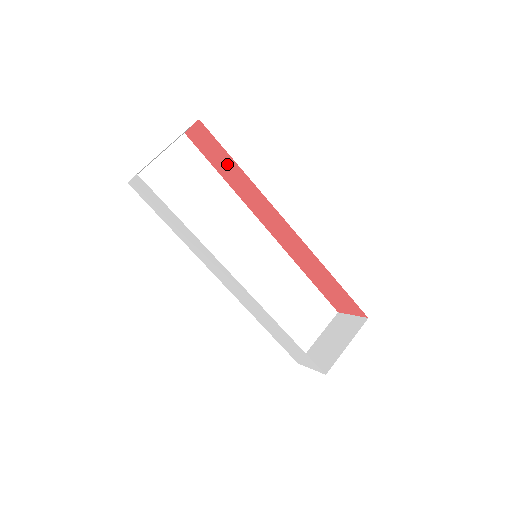
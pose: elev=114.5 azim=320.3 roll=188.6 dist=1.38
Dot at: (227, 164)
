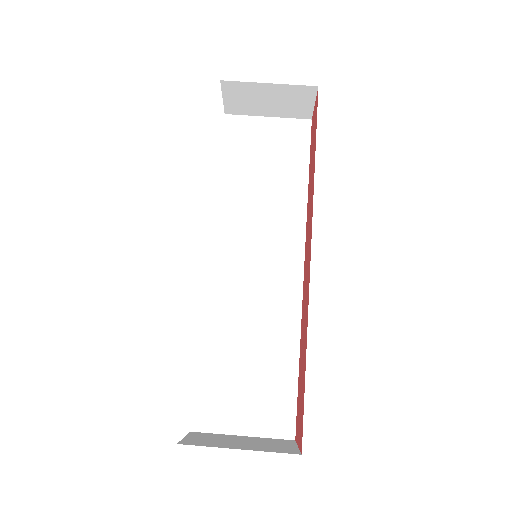
Dot at: (313, 152)
